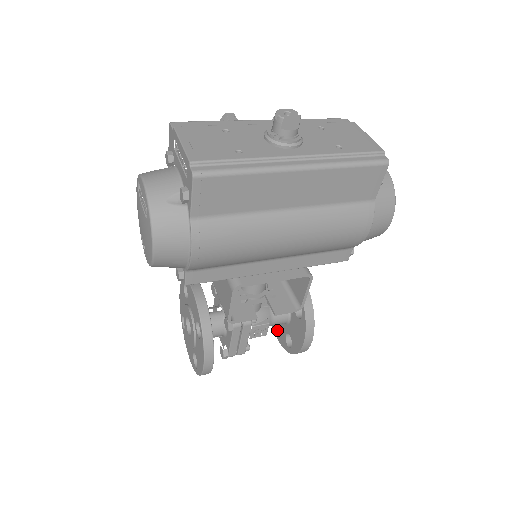
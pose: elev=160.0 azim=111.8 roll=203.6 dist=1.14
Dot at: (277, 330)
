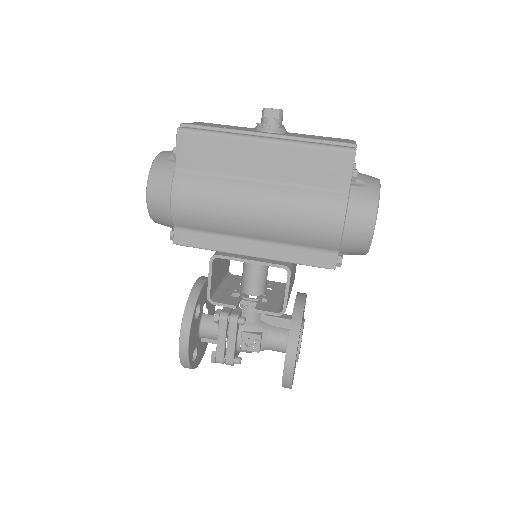
Dot at: occluded
